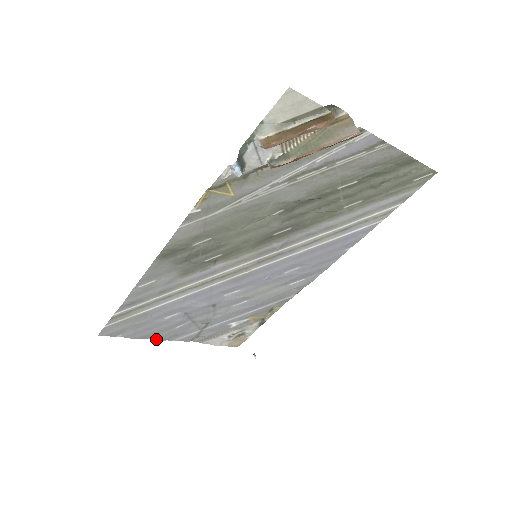
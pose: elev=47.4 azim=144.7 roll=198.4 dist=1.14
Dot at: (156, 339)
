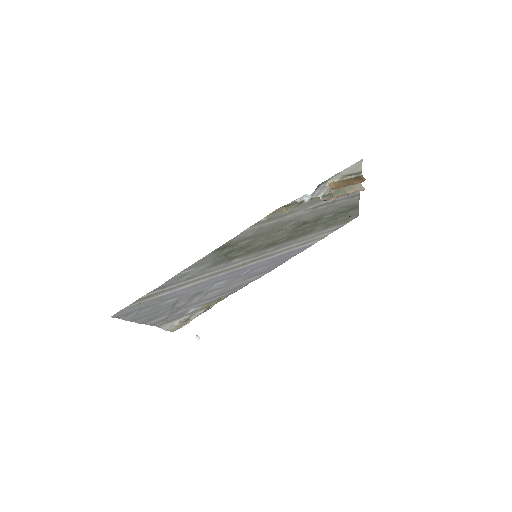
Dot at: (139, 322)
